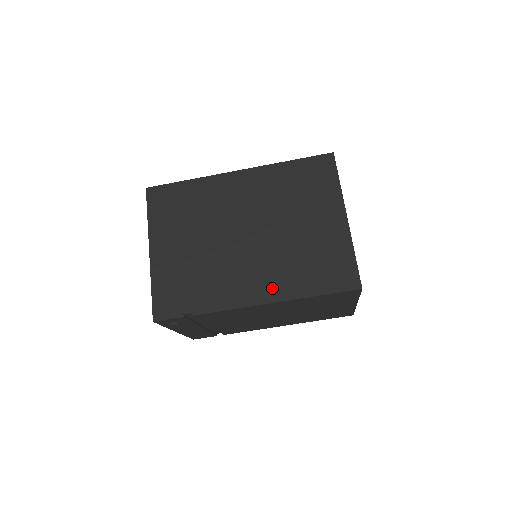
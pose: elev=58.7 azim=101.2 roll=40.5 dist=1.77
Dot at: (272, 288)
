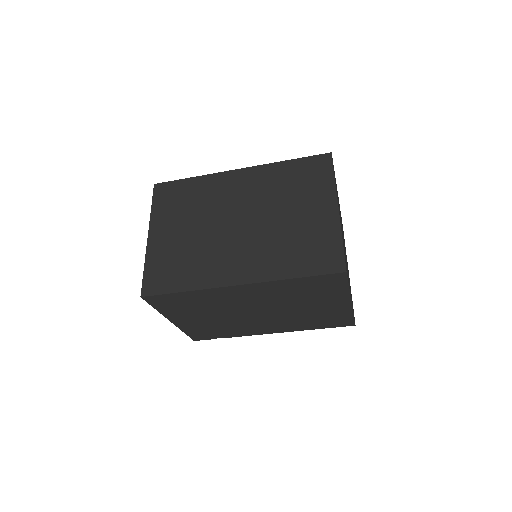
Dot at: (284, 329)
